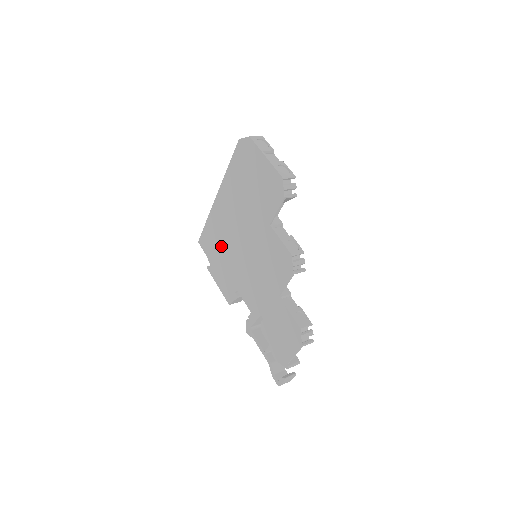
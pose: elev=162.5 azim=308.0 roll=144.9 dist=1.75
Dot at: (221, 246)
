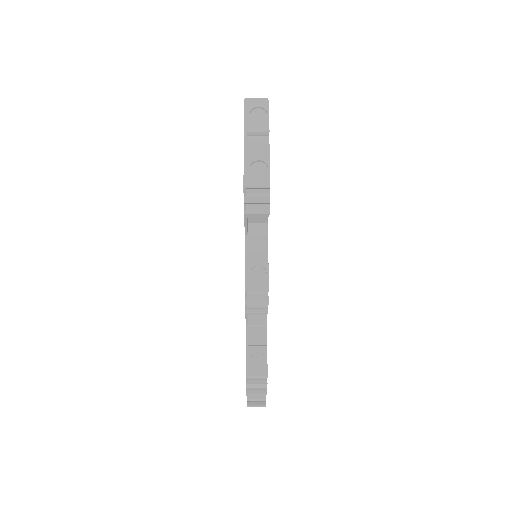
Dot at: occluded
